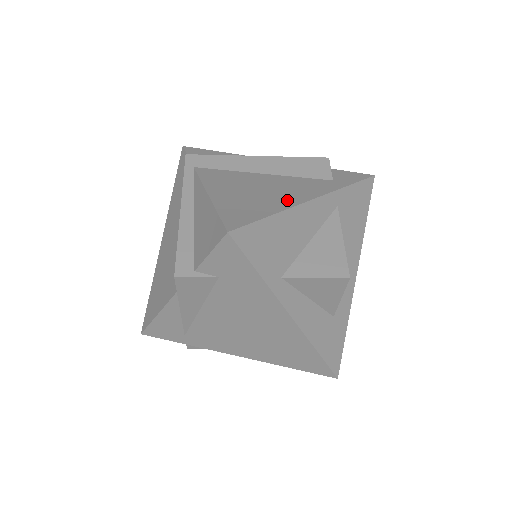
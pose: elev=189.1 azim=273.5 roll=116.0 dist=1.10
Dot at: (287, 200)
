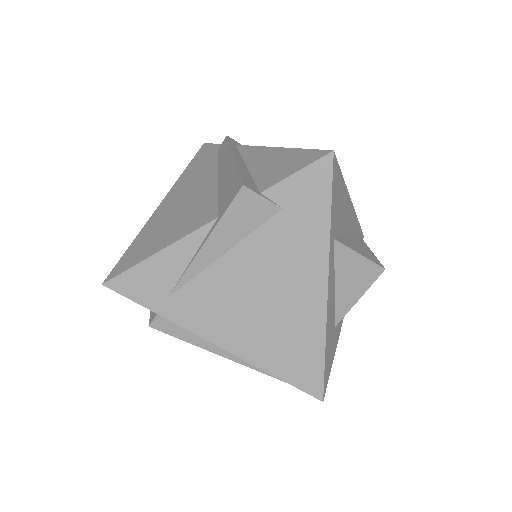
Dot at: occluded
